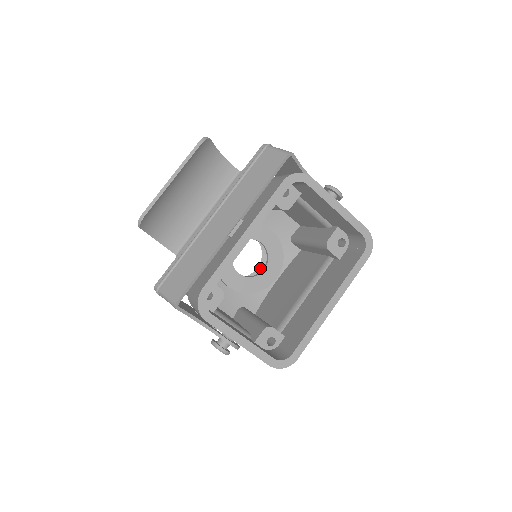
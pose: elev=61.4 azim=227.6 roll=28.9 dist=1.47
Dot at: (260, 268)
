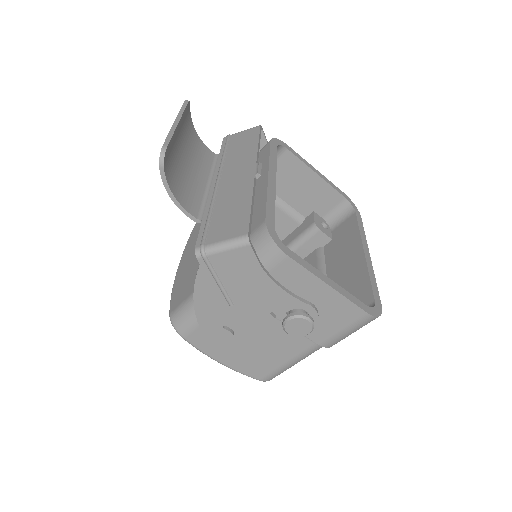
Dot at: occluded
